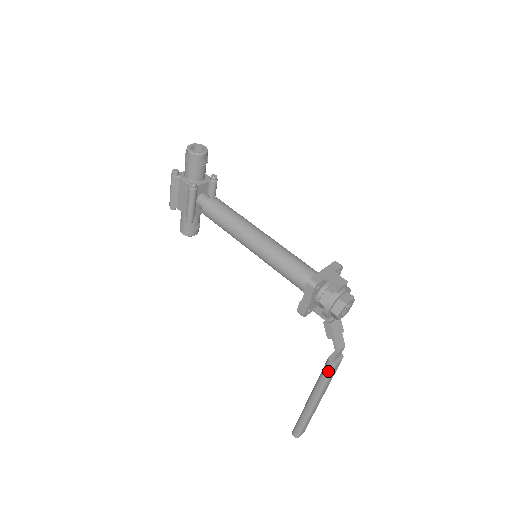
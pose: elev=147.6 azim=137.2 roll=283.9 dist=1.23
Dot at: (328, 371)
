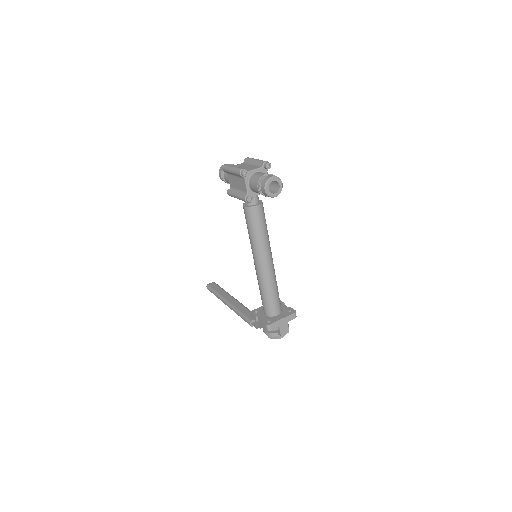
Dot at: occluded
